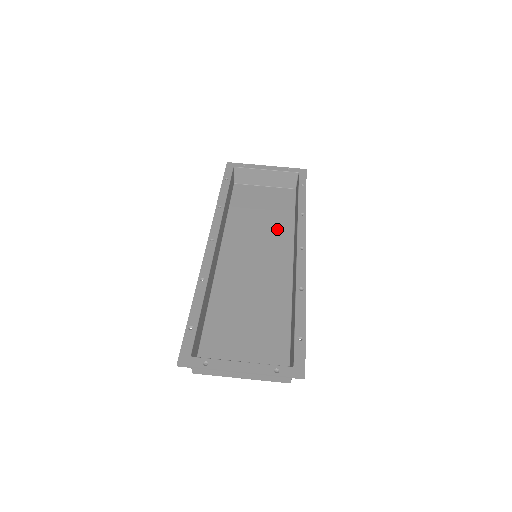
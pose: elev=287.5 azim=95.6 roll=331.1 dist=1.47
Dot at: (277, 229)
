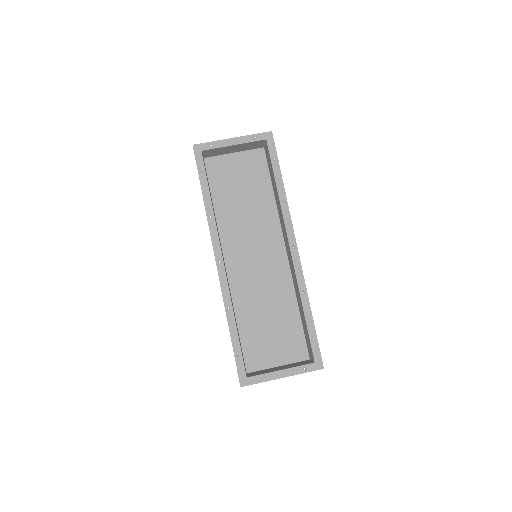
Dot at: (262, 211)
